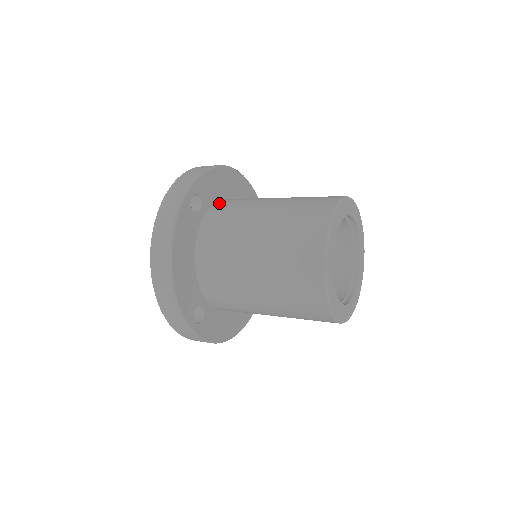
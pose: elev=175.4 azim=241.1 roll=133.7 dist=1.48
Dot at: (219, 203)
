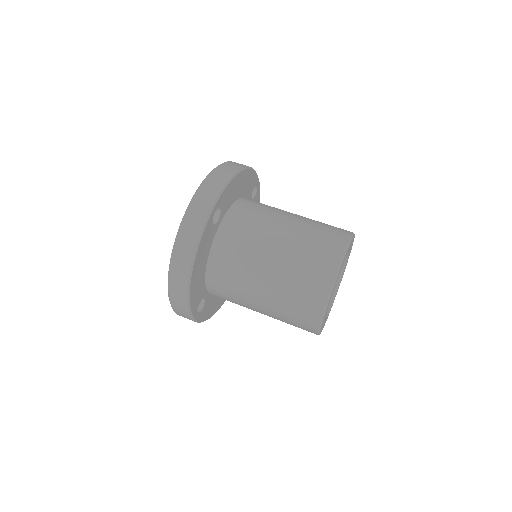
Dot at: (234, 209)
